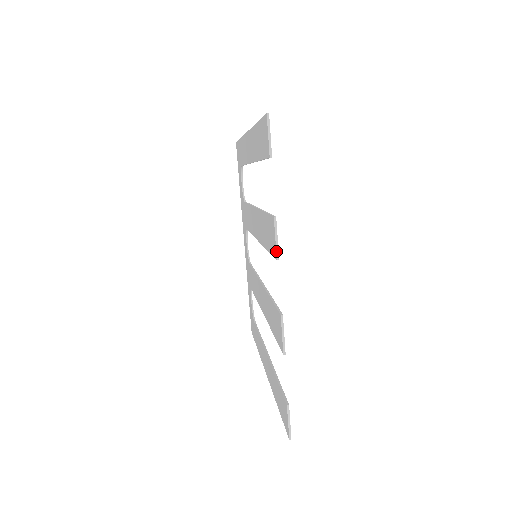
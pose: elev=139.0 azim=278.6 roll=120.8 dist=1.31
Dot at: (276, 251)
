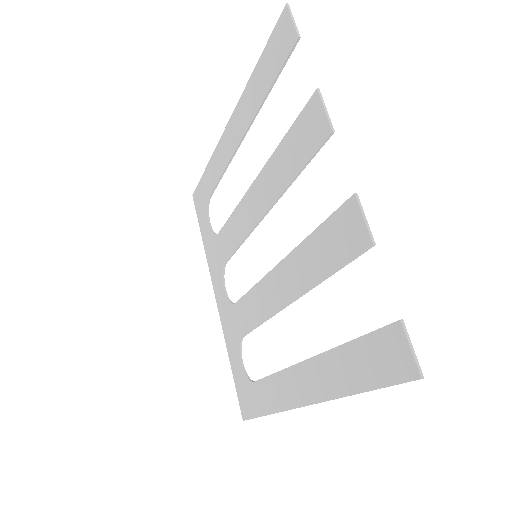
Dot at: (329, 122)
